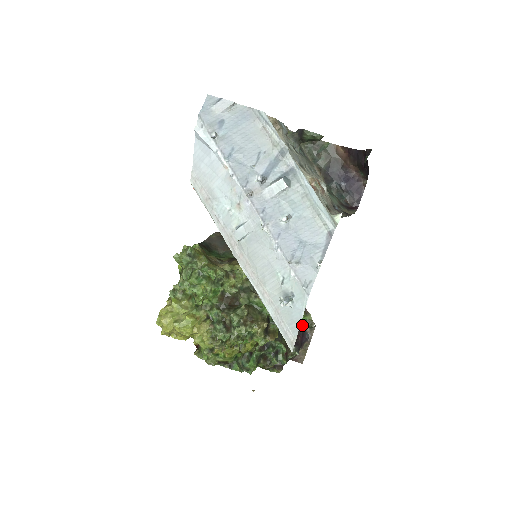
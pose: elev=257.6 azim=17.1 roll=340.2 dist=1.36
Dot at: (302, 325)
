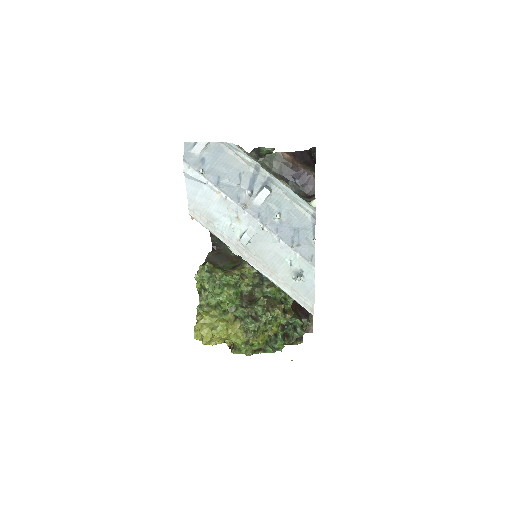
Dot at: occluded
